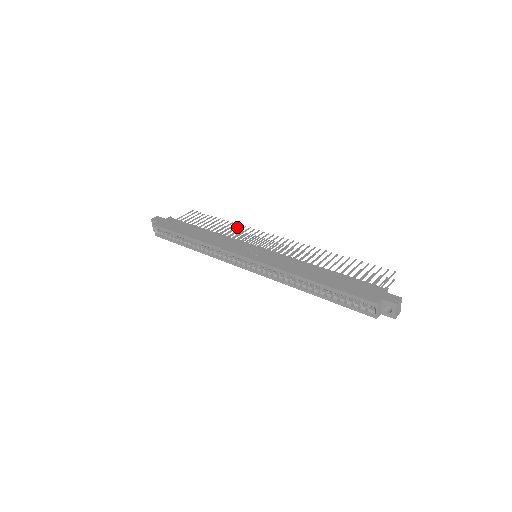
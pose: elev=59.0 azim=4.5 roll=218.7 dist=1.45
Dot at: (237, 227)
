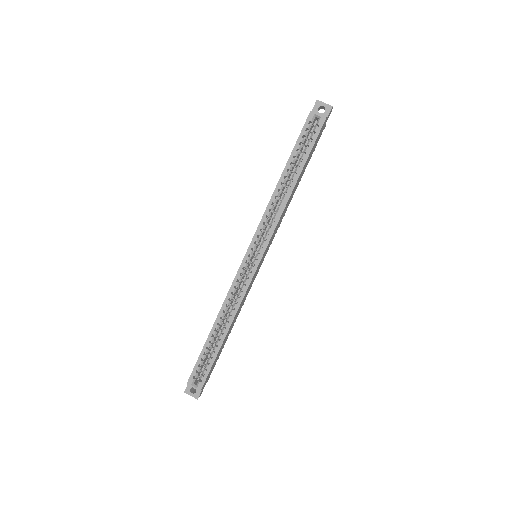
Dot at: occluded
